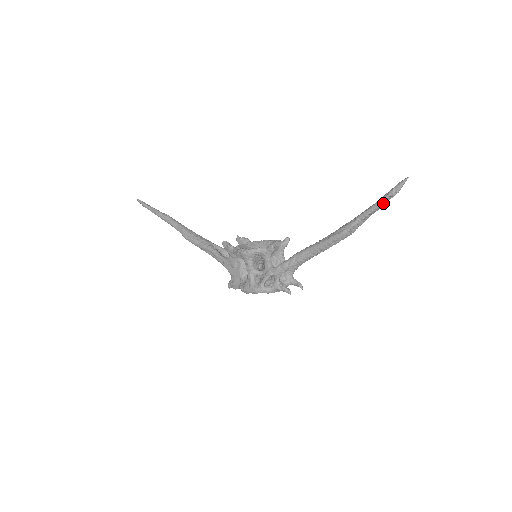
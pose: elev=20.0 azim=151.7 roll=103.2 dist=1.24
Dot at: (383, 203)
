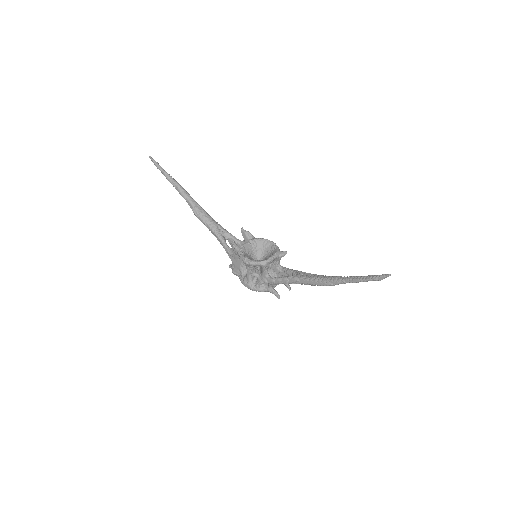
Dot at: (367, 281)
